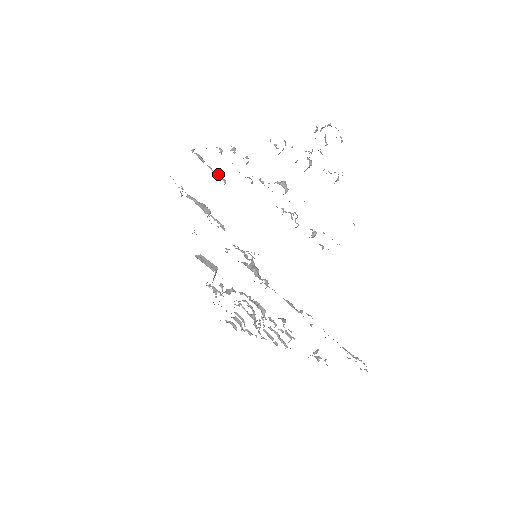
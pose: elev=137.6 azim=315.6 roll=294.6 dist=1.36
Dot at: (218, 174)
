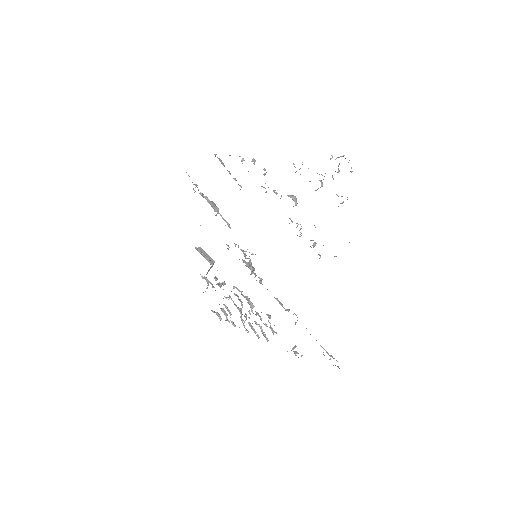
Dot at: occluded
